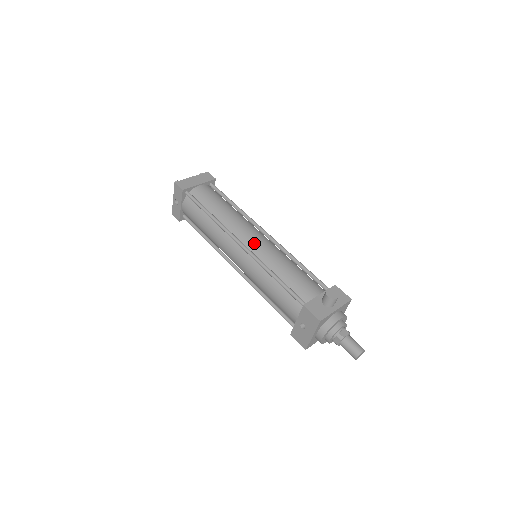
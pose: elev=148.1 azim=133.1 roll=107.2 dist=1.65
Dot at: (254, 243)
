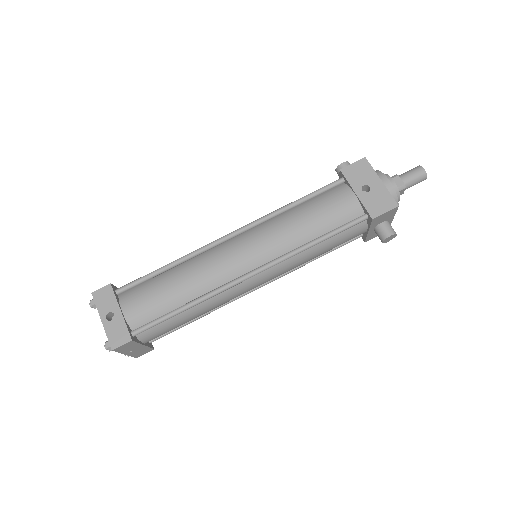
Dot at: occluded
